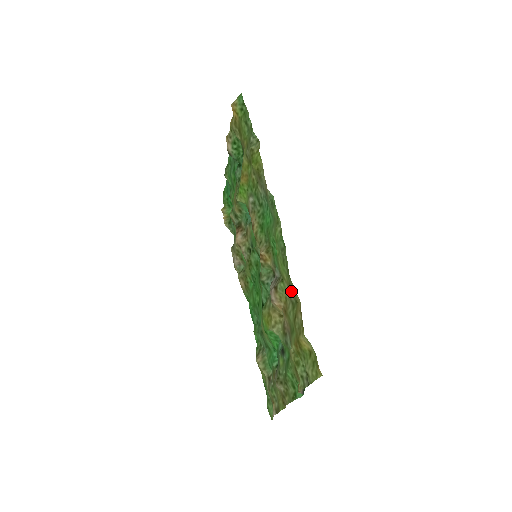
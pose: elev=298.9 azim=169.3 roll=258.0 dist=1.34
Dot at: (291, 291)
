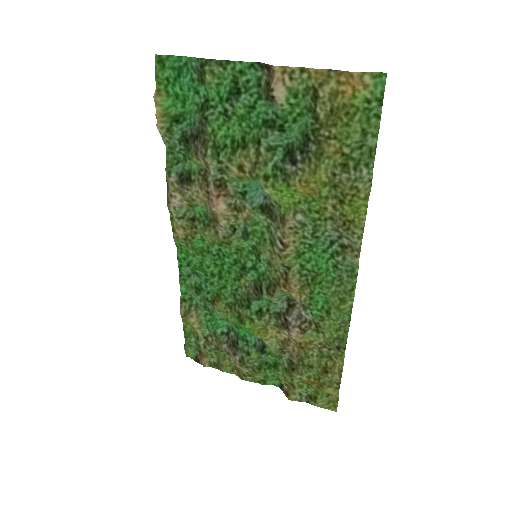
Dot at: (328, 348)
